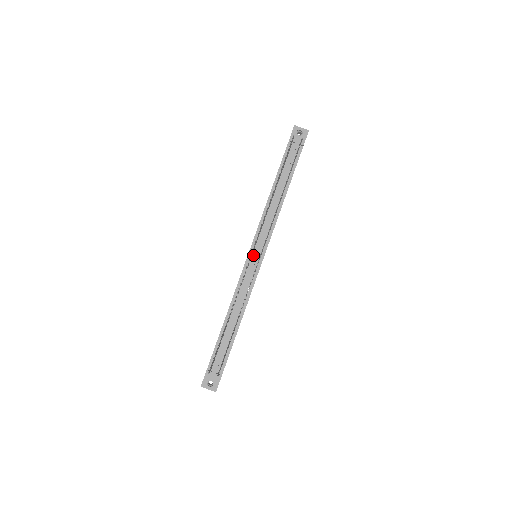
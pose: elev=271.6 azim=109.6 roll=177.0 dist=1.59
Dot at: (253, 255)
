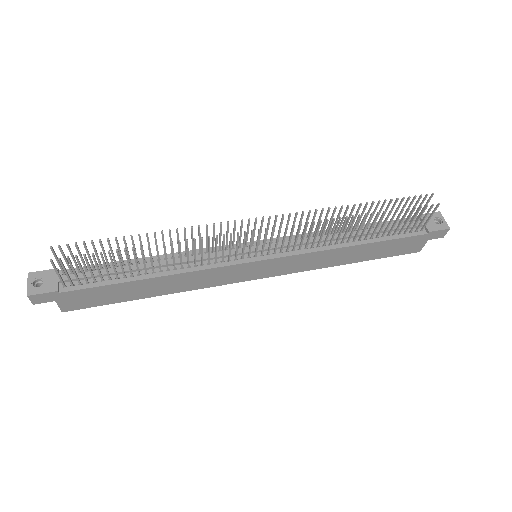
Dot at: (255, 247)
